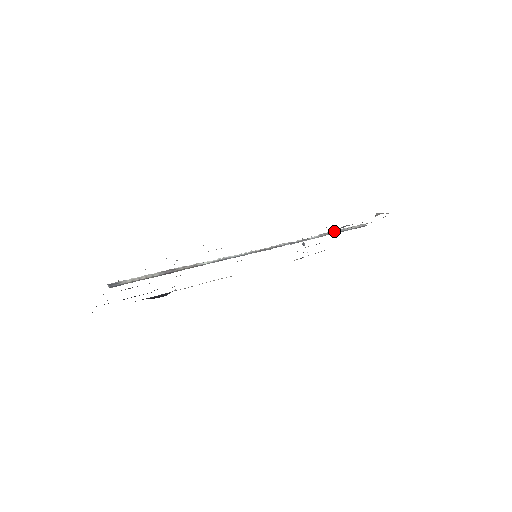
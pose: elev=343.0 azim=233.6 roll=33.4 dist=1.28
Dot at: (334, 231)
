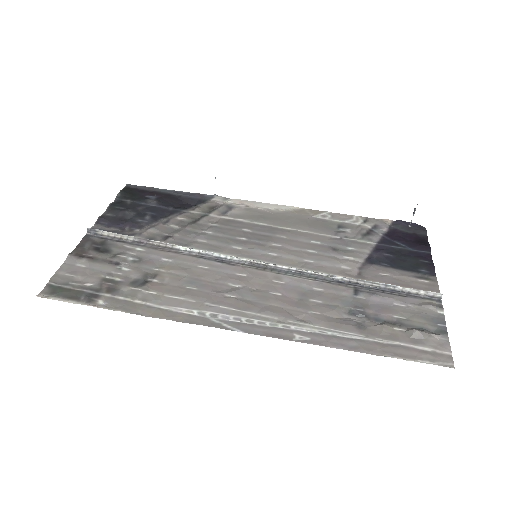
Dot at: (377, 283)
